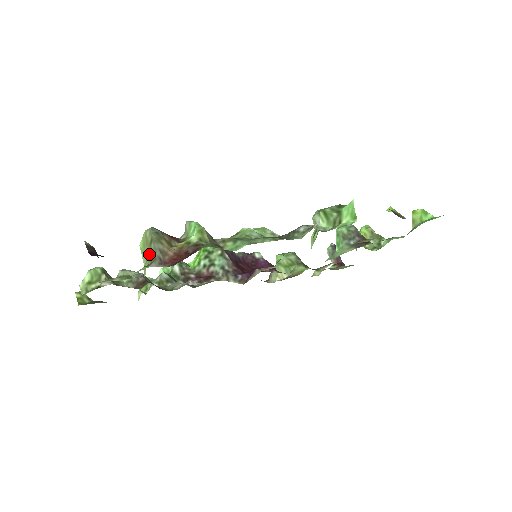
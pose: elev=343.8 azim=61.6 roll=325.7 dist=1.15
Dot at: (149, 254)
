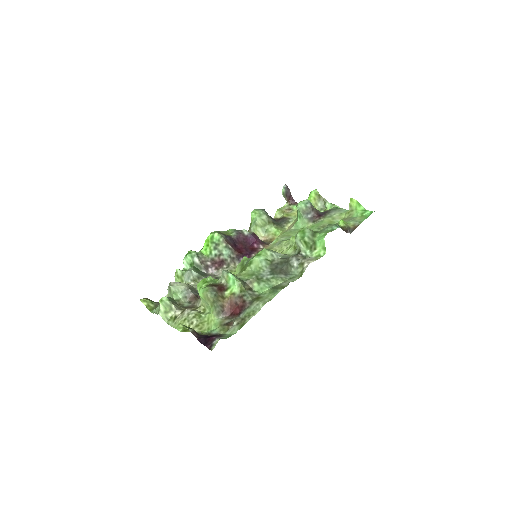
Dot at: (213, 307)
